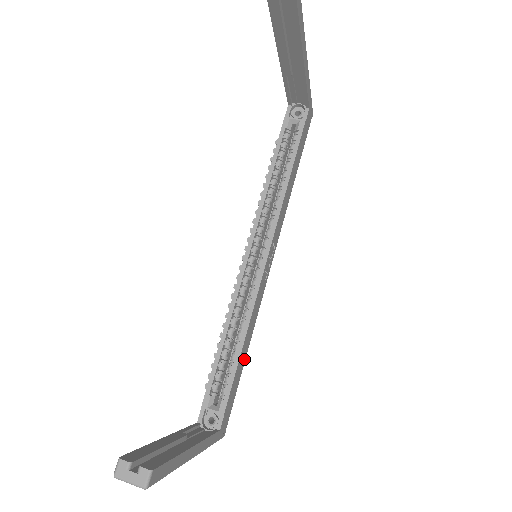
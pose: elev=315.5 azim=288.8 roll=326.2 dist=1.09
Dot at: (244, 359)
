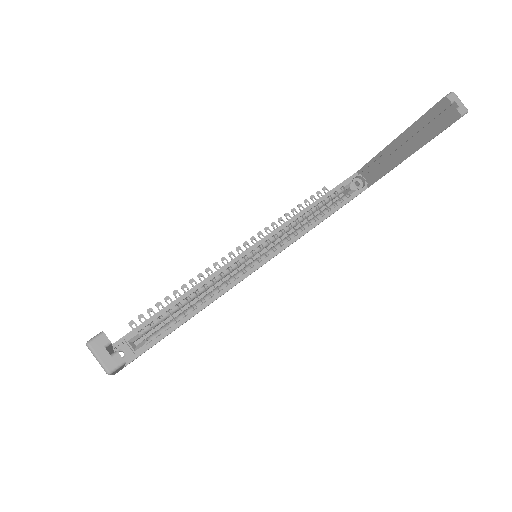
Dot at: occluded
